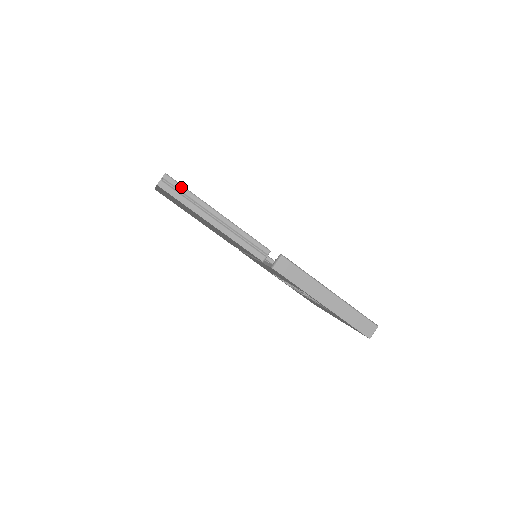
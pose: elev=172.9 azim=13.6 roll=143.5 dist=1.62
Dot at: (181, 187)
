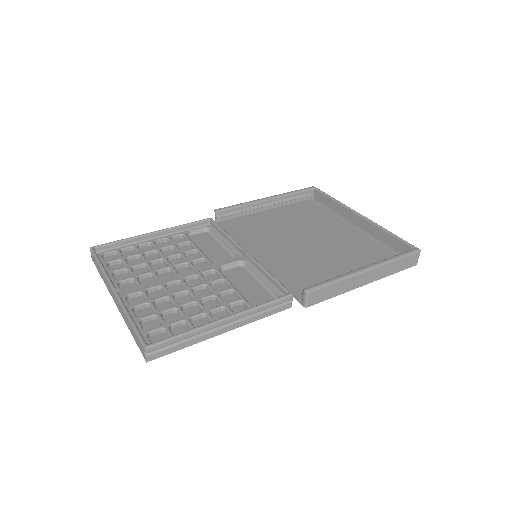
Dot at: (170, 341)
